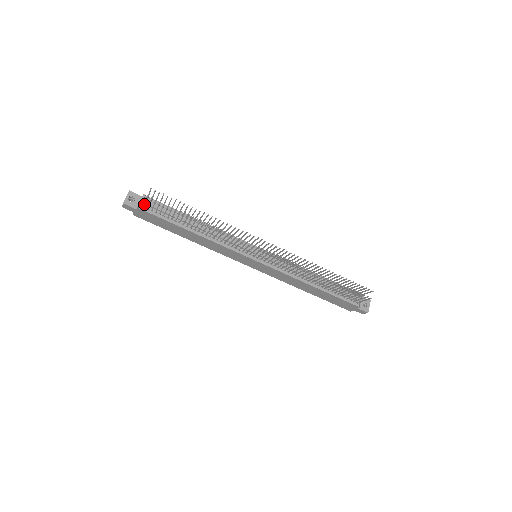
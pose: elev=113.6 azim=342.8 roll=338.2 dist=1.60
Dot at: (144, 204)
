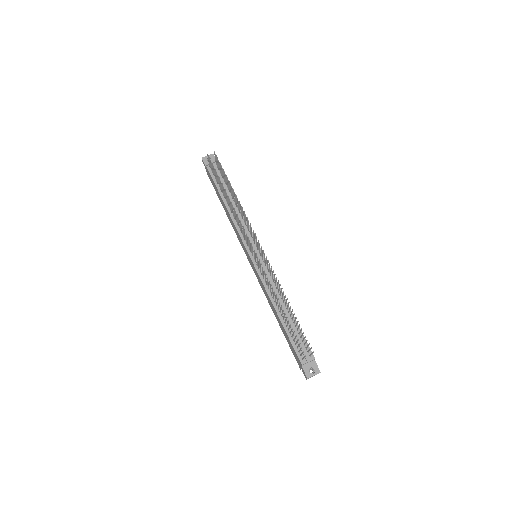
Dot at: (209, 163)
